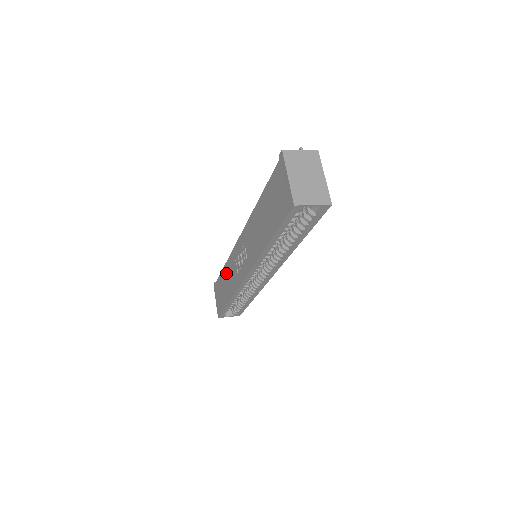
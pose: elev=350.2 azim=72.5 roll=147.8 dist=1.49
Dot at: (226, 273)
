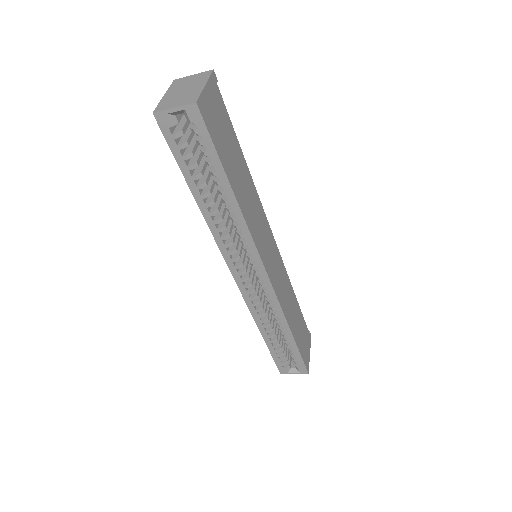
Dot at: occluded
